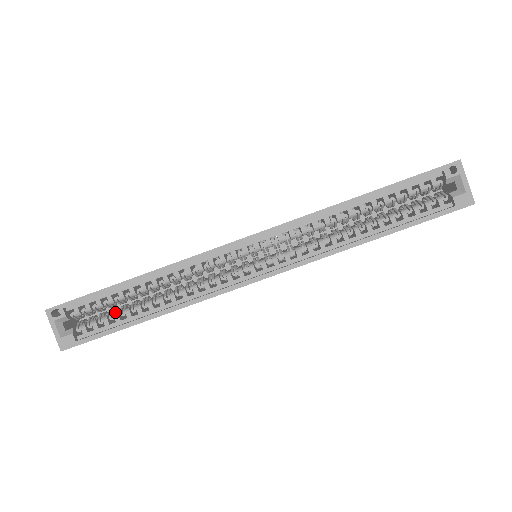
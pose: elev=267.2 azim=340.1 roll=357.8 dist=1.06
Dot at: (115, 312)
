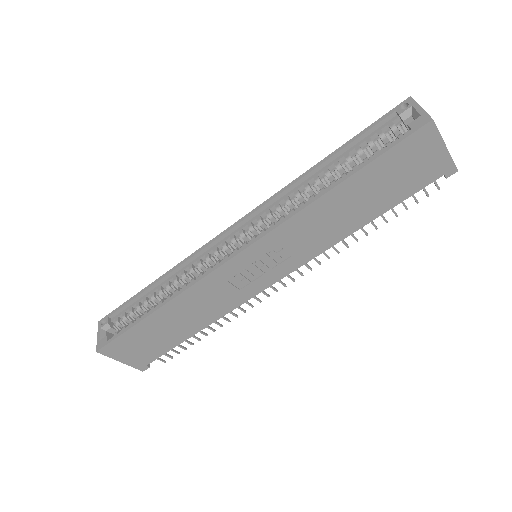
Dot at: (140, 316)
